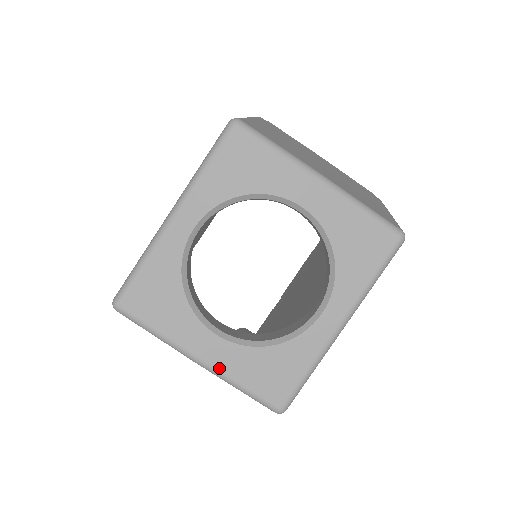
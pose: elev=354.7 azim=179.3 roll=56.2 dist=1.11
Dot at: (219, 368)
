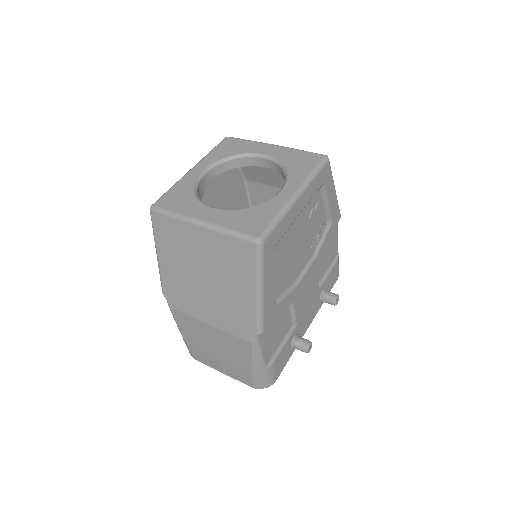
Dot at: (214, 223)
